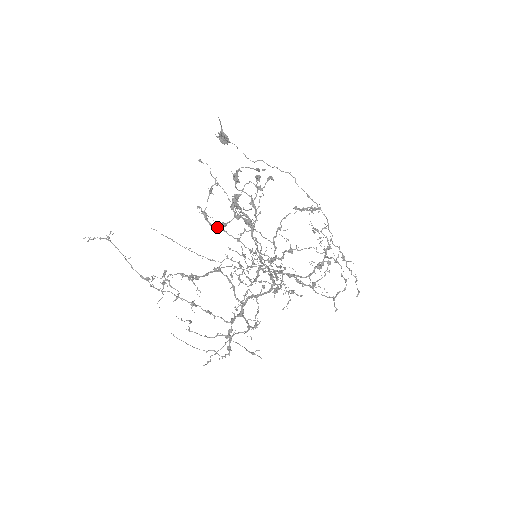
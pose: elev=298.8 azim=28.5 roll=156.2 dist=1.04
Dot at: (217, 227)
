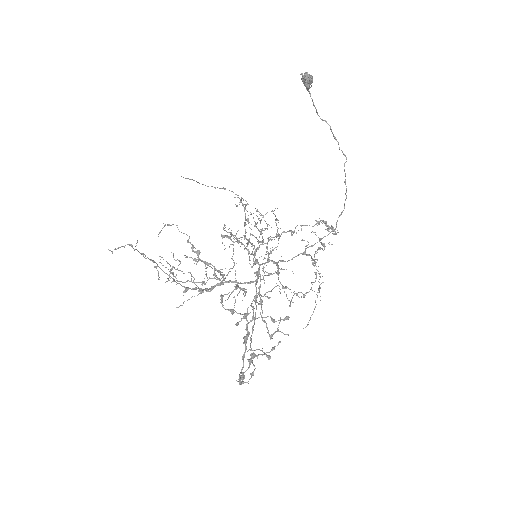
Dot at: (227, 309)
